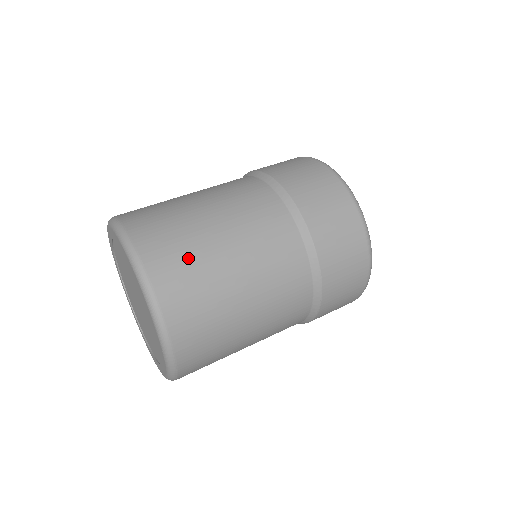
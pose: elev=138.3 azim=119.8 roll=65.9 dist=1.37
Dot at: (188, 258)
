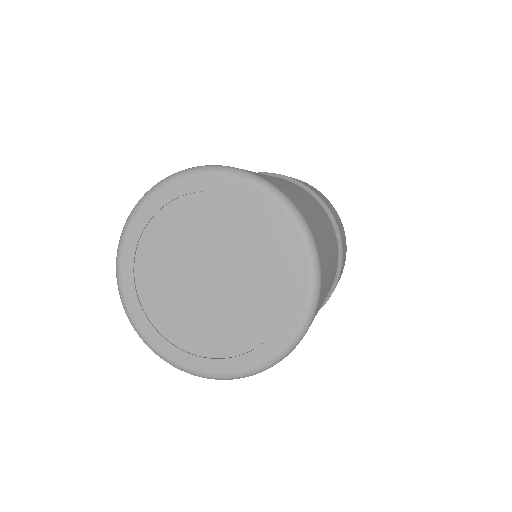
Dot at: (285, 188)
